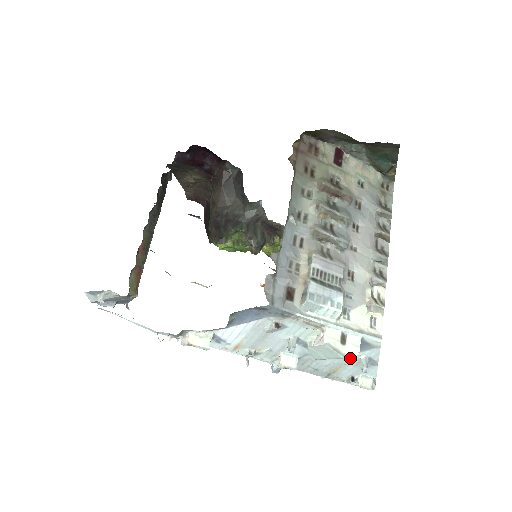
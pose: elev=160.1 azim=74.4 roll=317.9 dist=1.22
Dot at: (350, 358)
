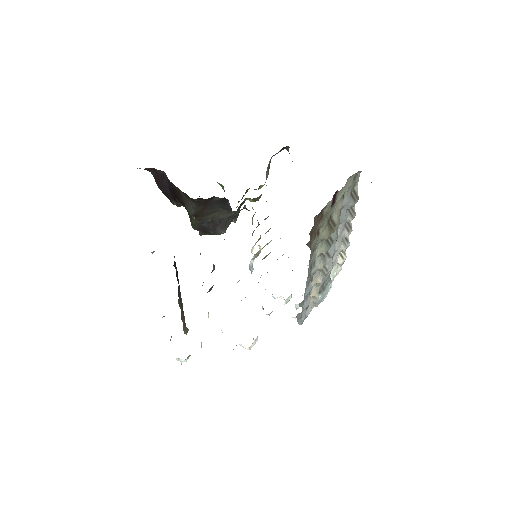
Dot at: occluded
